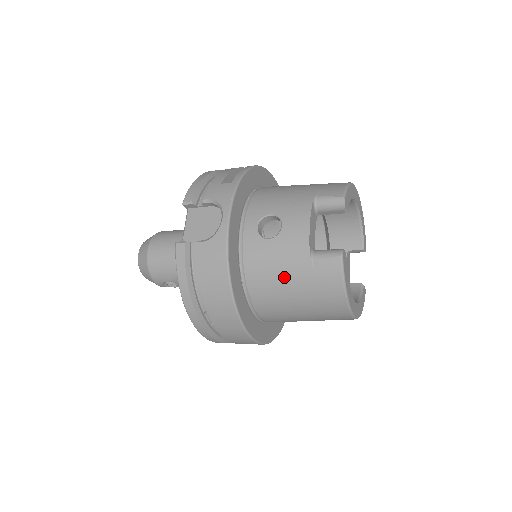
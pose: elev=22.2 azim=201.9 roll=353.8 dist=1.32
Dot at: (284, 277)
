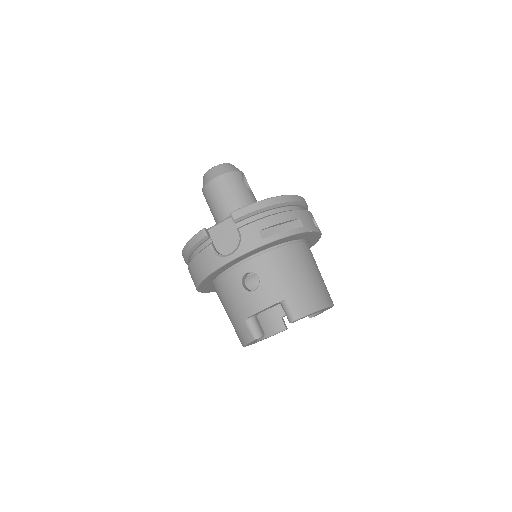
Dot at: (230, 306)
